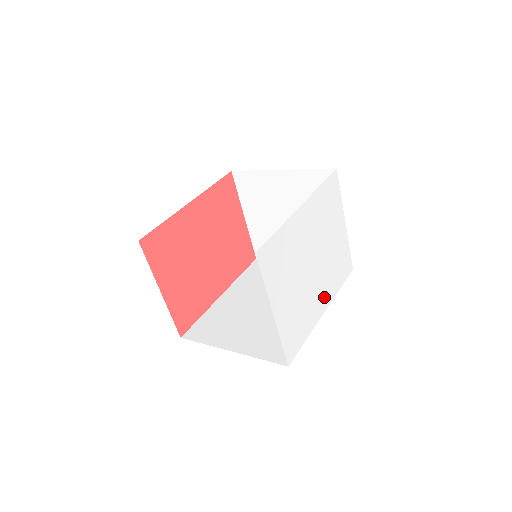
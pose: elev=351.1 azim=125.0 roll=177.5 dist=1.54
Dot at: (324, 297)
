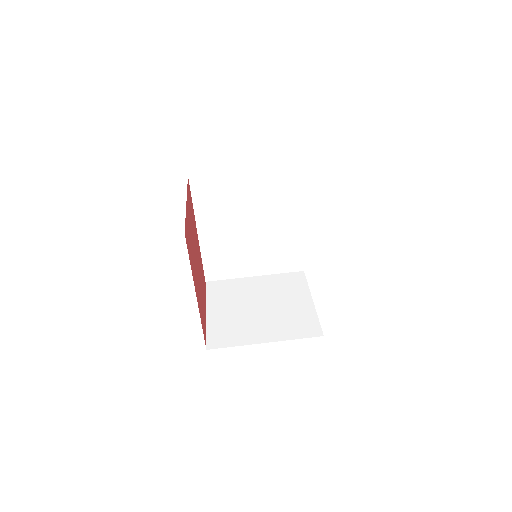
Dot at: occluded
